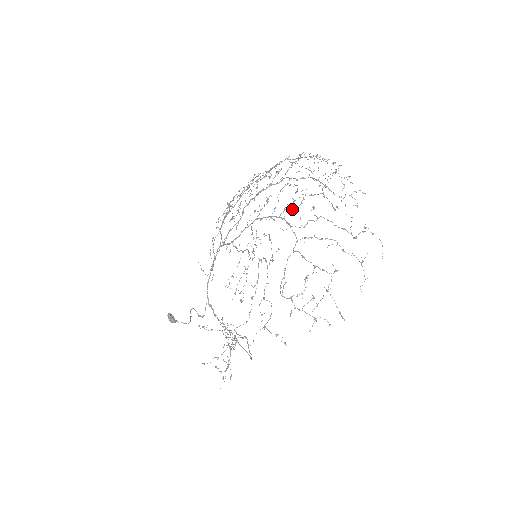
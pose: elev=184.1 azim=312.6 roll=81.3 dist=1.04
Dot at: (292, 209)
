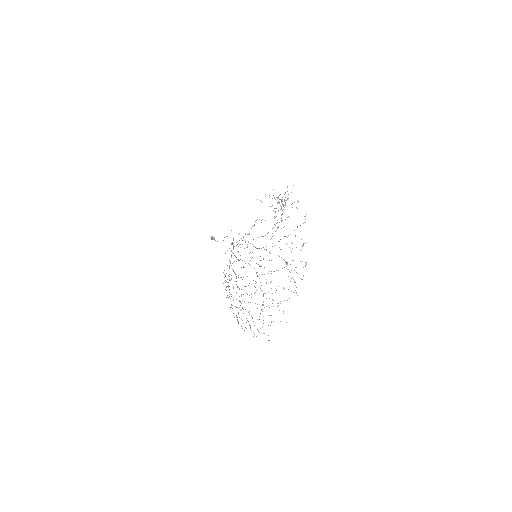
Dot at: (242, 301)
